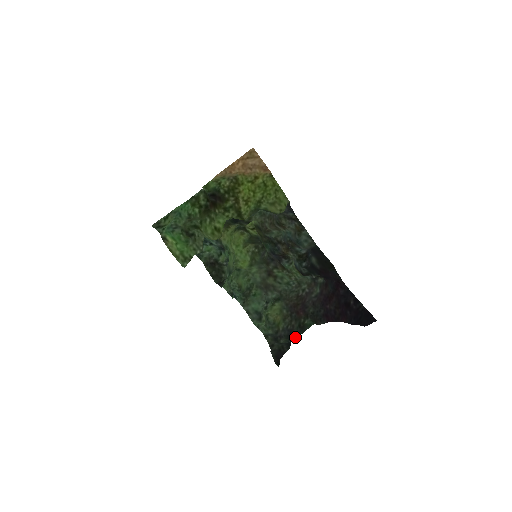
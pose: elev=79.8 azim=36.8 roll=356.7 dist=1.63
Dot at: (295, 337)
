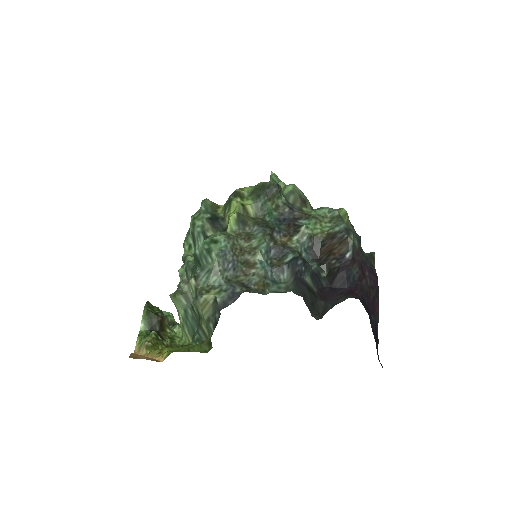
Dot at: occluded
